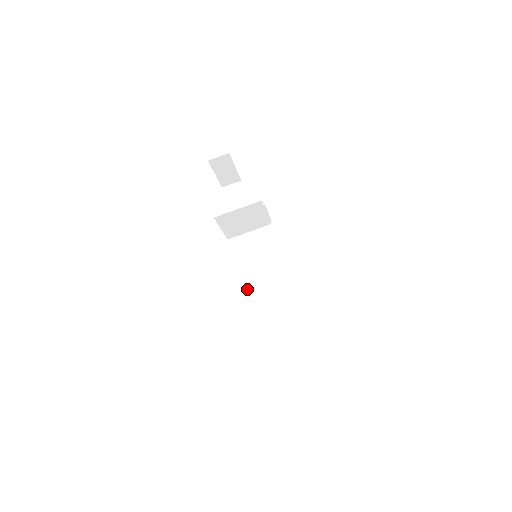
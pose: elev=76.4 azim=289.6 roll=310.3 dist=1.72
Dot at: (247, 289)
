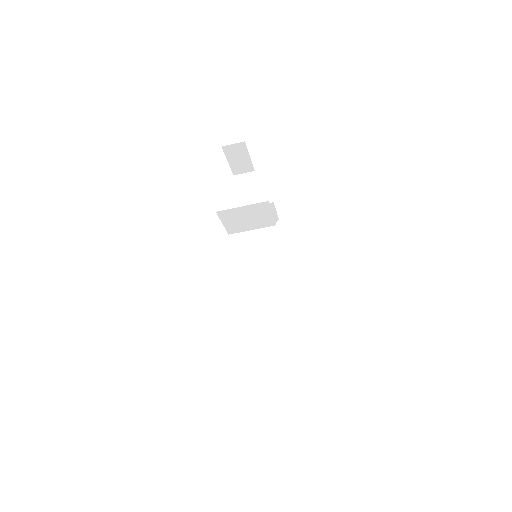
Dot at: (241, 290)
